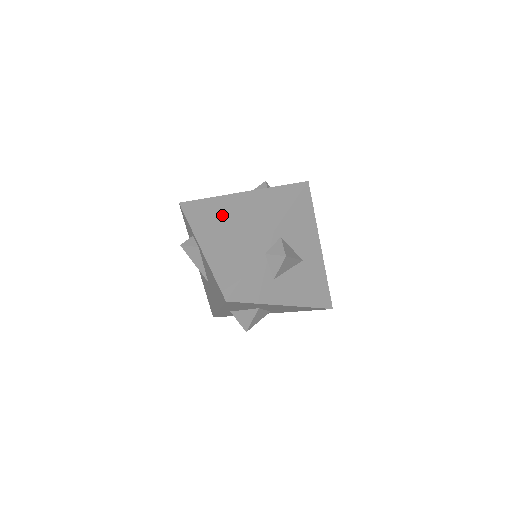
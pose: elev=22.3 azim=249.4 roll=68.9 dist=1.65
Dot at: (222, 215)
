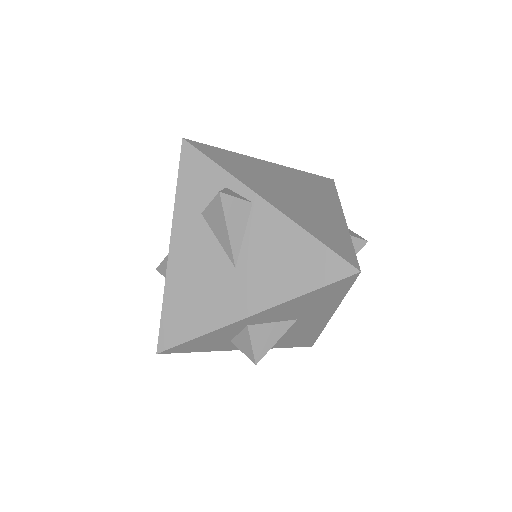
Dot at: (266, 175)
